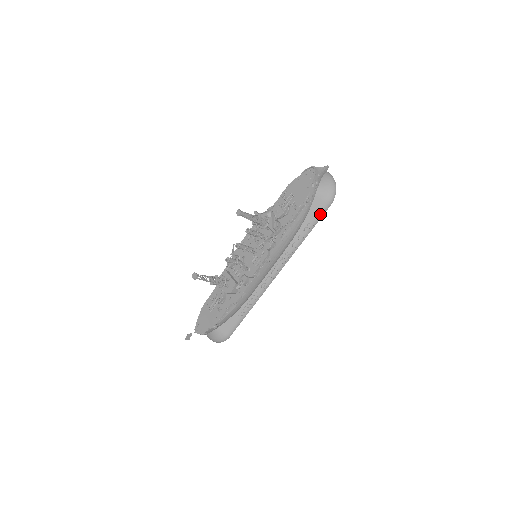
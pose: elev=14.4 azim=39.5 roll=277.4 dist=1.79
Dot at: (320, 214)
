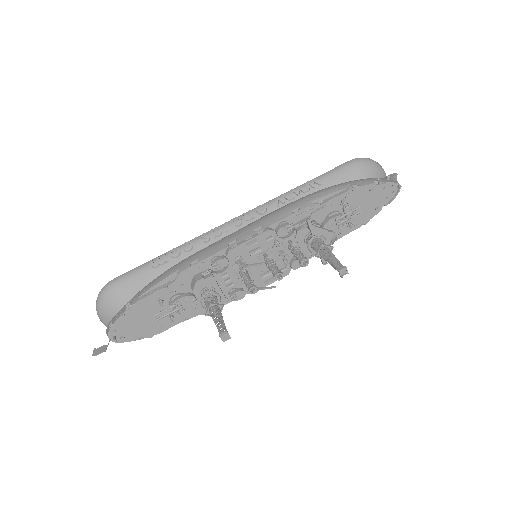
Dot at: occluded
